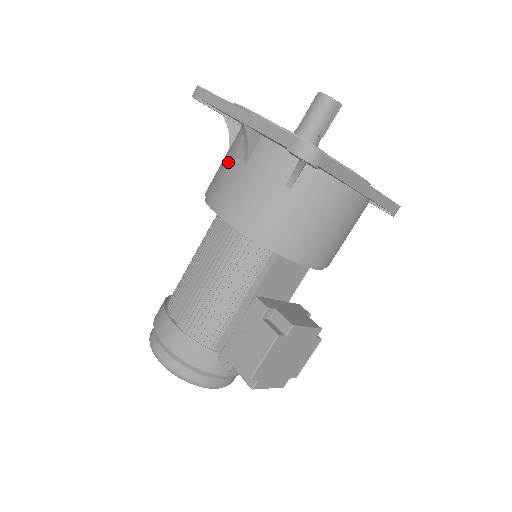
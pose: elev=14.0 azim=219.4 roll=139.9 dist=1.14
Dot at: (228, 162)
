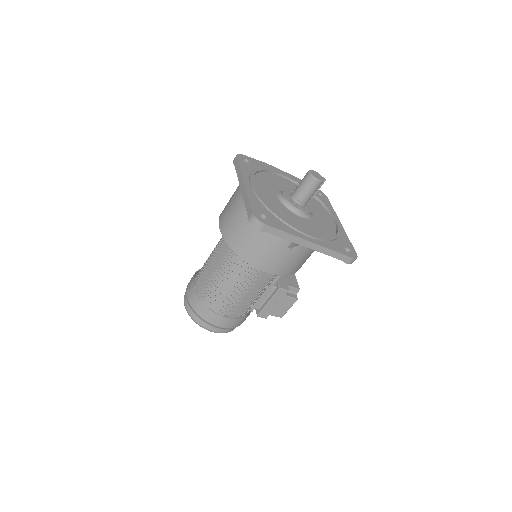
Dot at: (271, 245)
